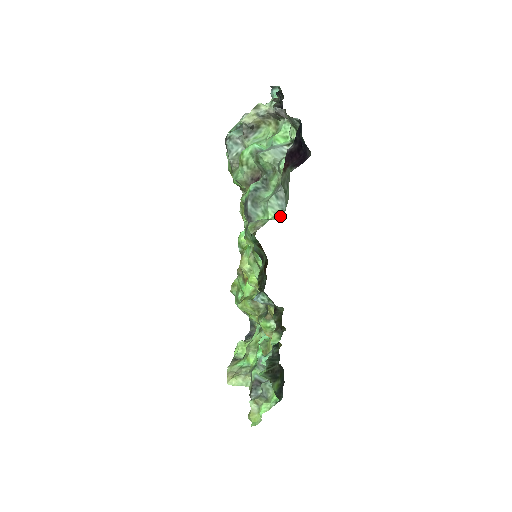
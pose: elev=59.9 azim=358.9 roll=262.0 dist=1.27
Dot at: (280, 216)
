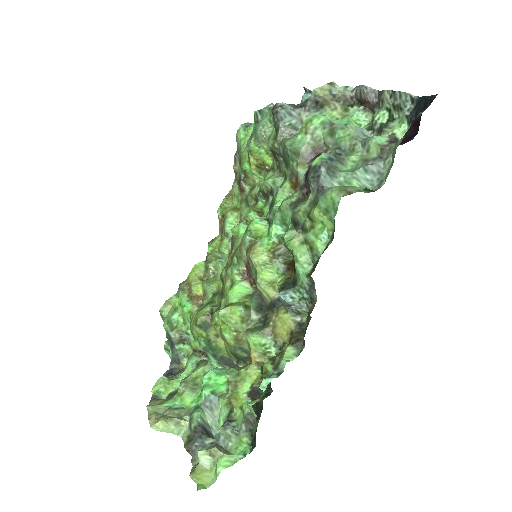
Dot at: (370, 191)
